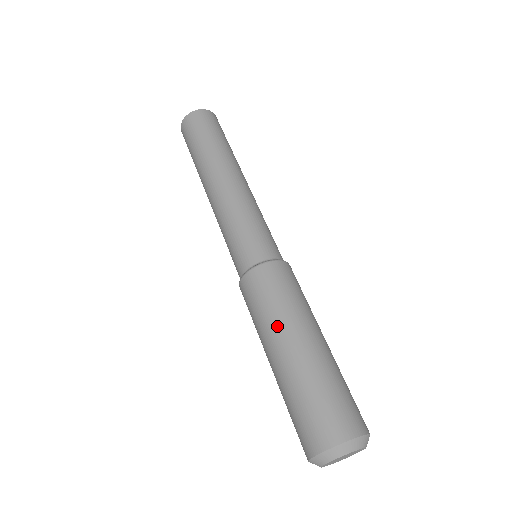
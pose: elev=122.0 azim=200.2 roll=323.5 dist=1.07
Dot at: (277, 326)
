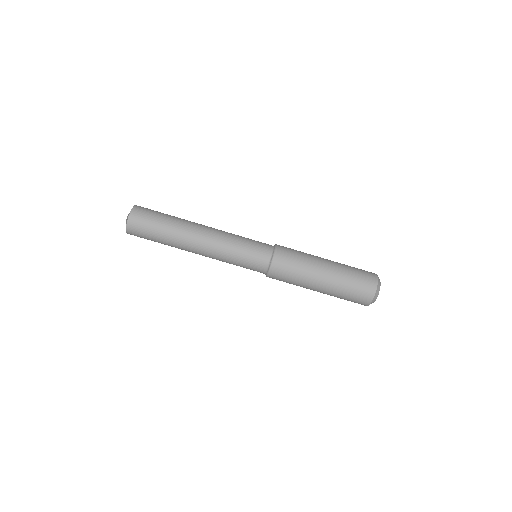
Dot at: (311, 273)
